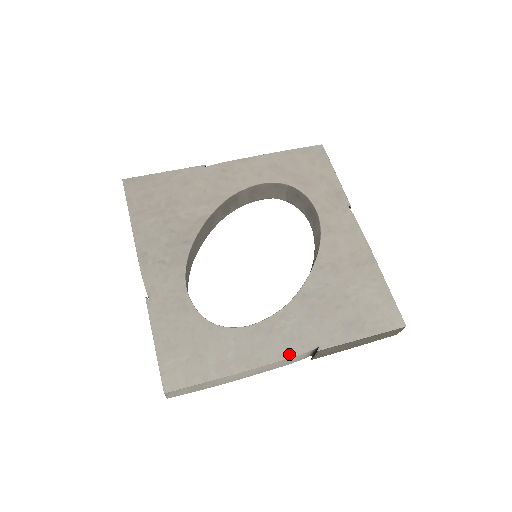
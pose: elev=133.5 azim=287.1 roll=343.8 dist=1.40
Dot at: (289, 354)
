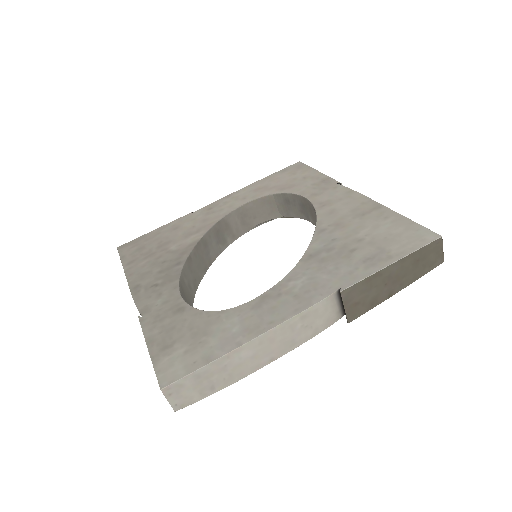
Dot at: (306, 306)
